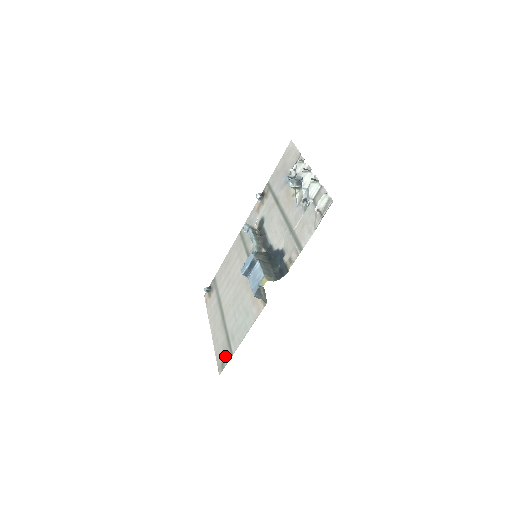
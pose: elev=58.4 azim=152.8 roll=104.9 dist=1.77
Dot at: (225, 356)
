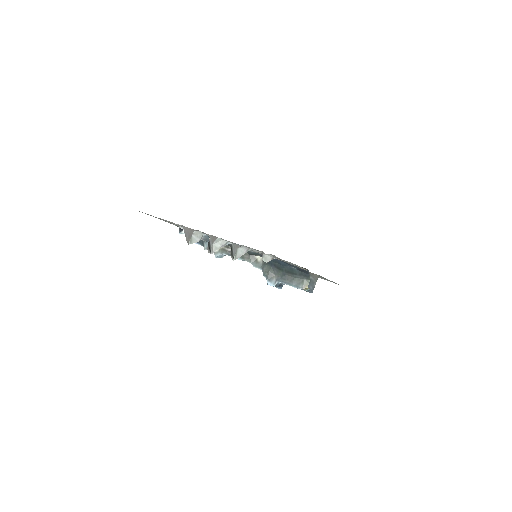
Dot at: occluded
